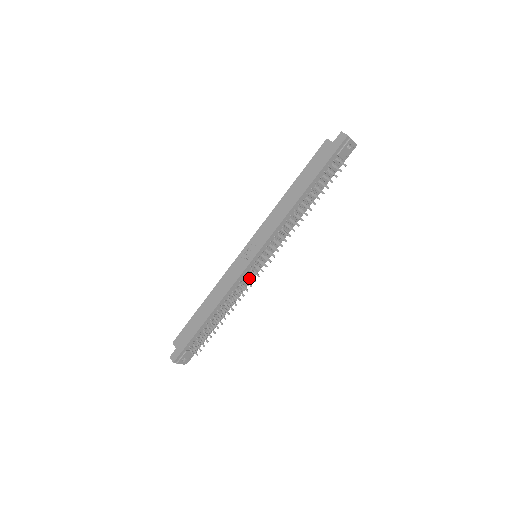
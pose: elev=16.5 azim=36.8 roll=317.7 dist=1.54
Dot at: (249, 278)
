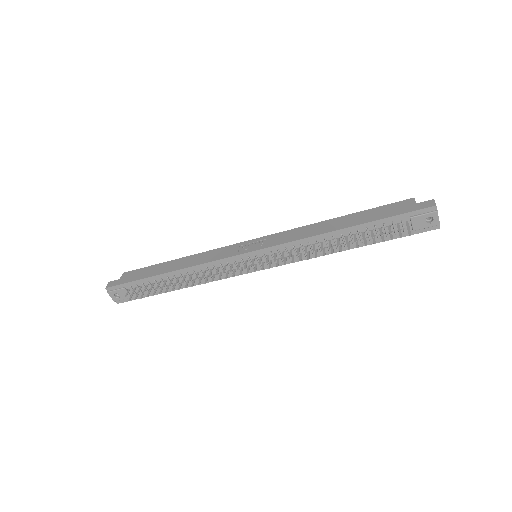
Dot at: (231, 268)
